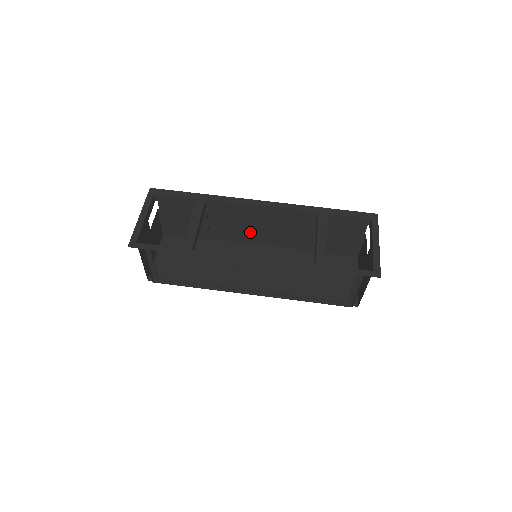
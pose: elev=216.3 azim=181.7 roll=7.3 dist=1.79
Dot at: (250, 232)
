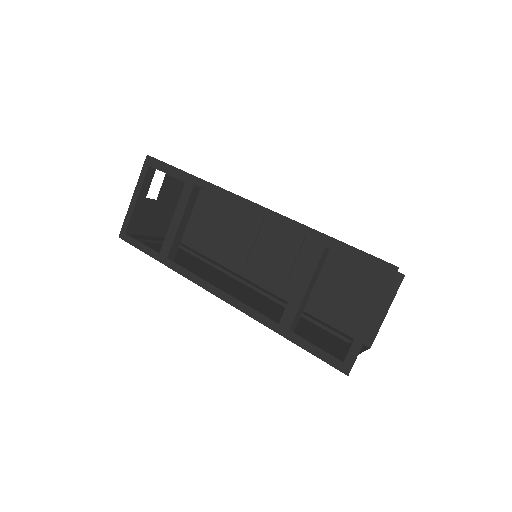
Dot at: occluded
